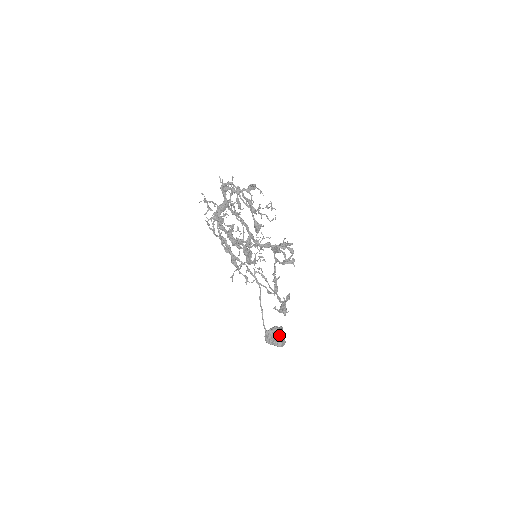
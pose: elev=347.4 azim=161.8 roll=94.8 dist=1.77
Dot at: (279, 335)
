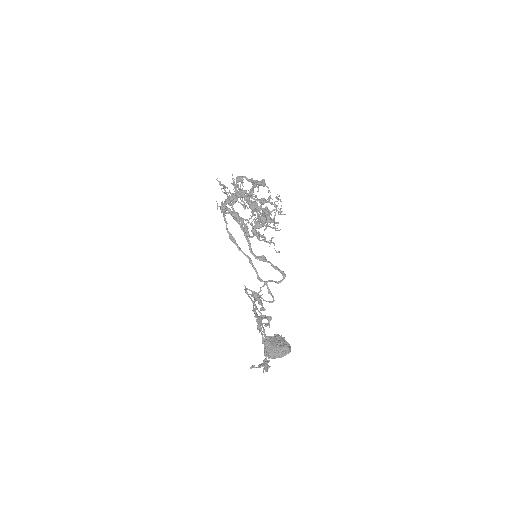
Dot at: (283, 340)
